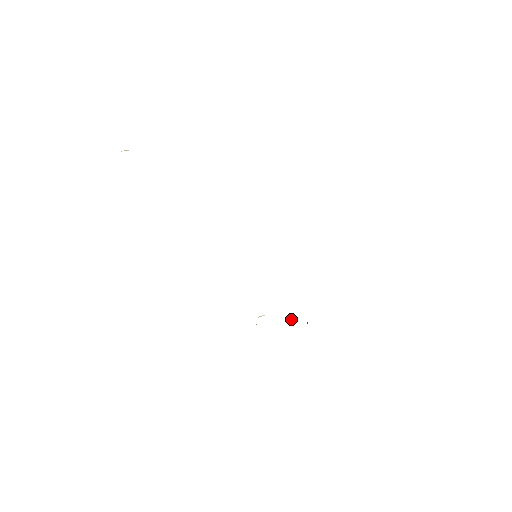
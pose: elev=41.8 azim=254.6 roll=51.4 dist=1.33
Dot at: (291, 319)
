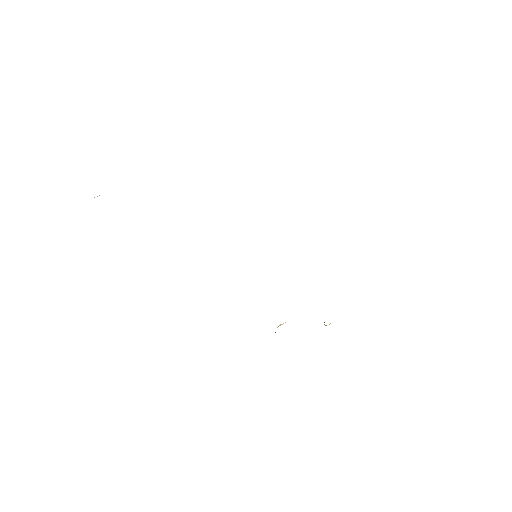
Dot at: occluded
